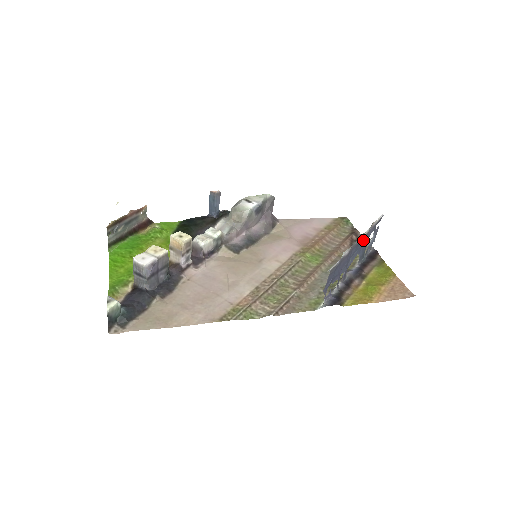
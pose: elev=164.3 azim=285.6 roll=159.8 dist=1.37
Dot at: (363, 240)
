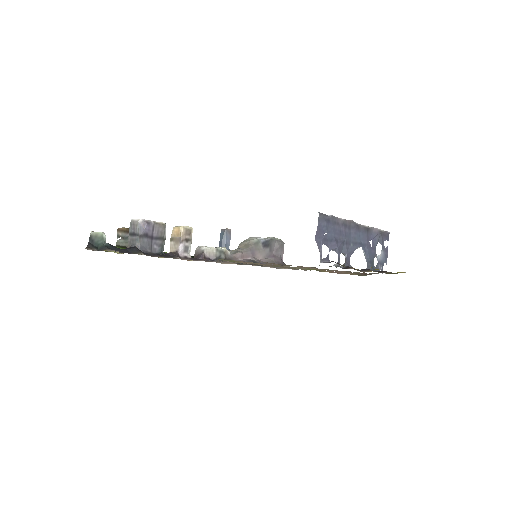
Dot at: (365, 233)
